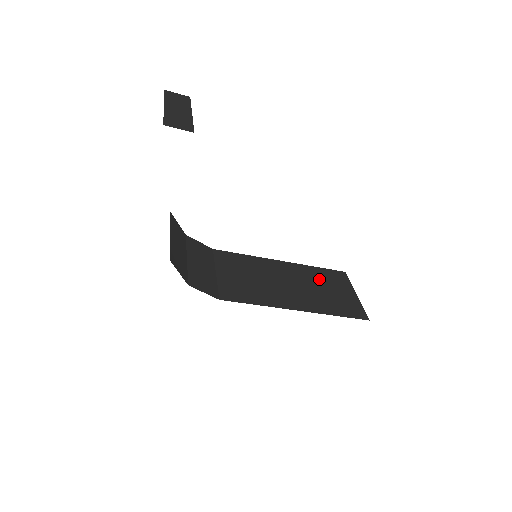
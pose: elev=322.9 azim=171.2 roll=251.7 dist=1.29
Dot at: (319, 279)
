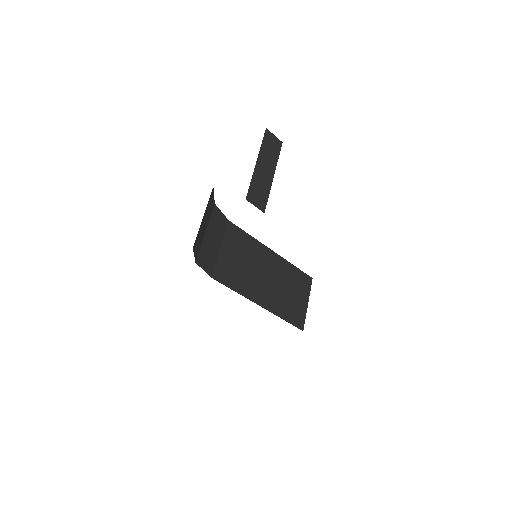
Dot at: (290, 280)
